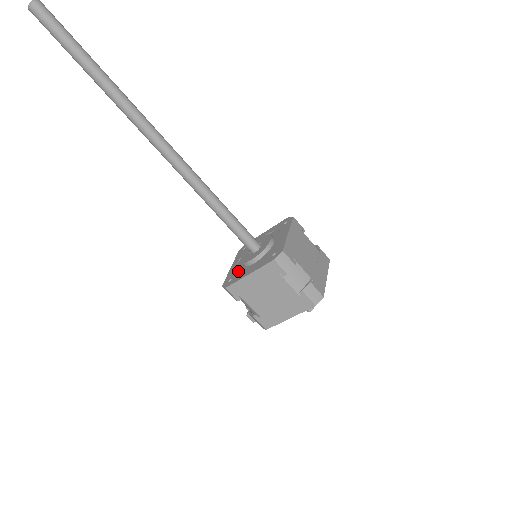
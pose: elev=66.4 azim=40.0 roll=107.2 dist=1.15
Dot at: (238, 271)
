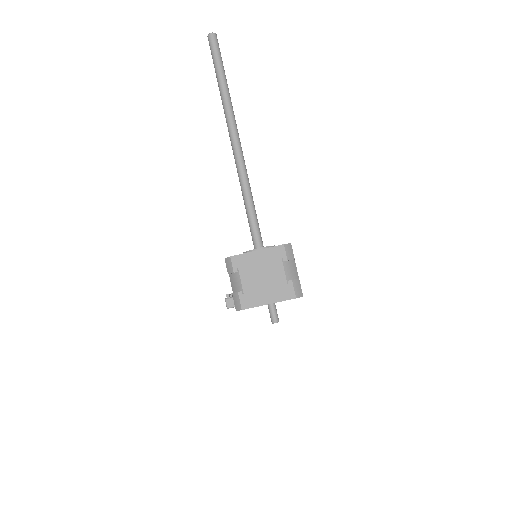
Dot at: occluded
